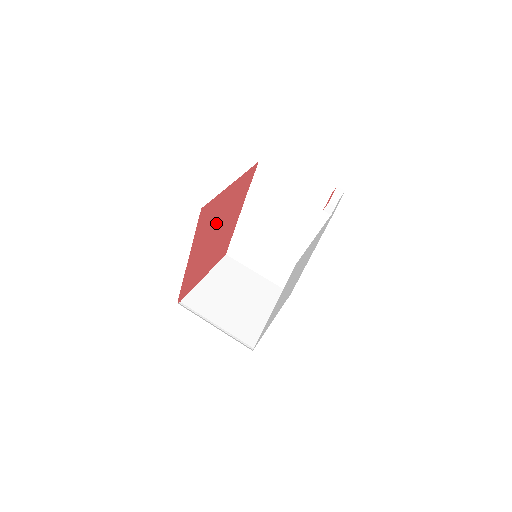
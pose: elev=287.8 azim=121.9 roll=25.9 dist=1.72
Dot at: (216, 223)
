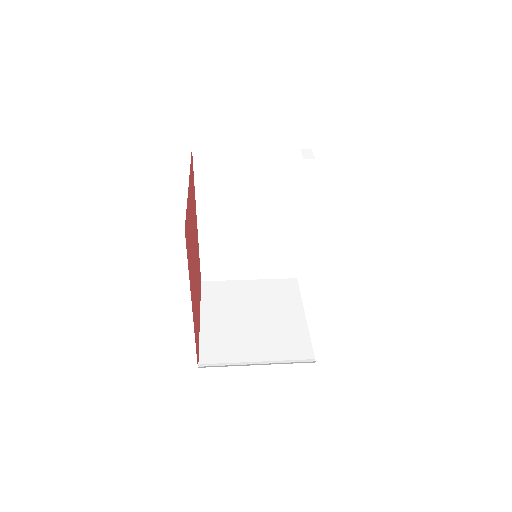
Dot at: (192, 245)
